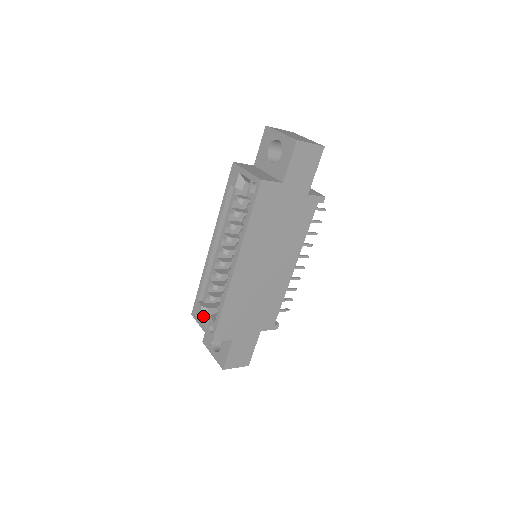
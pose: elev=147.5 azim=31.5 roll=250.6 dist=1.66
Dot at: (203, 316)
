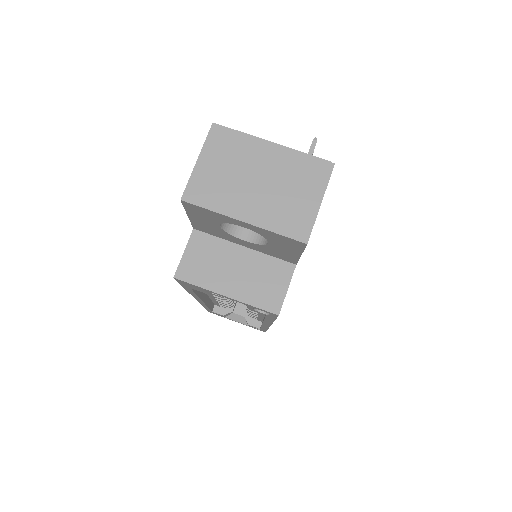
Dot at: (229, 315)
